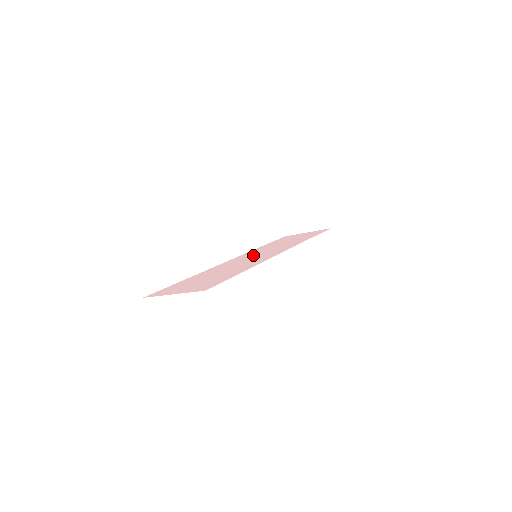
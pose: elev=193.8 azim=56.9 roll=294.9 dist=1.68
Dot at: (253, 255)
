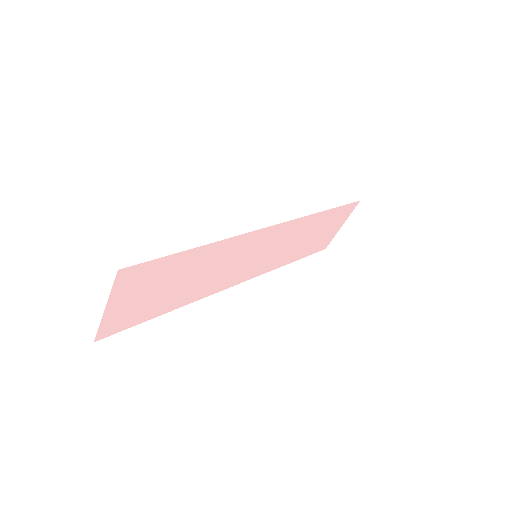
Dot at: (257, 260)
